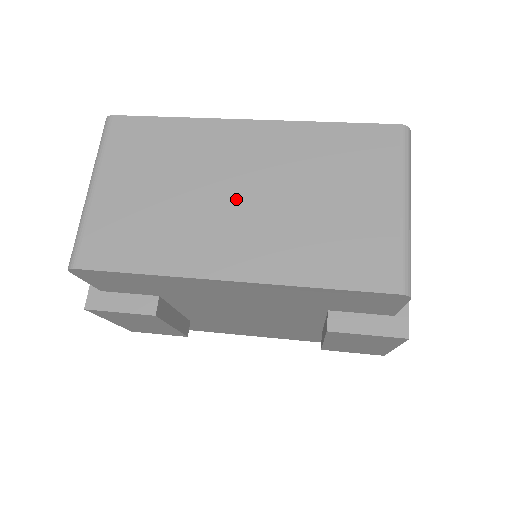
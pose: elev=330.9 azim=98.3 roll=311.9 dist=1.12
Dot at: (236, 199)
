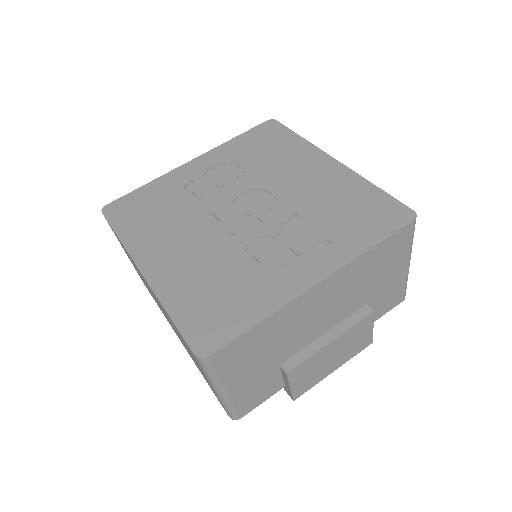
Dot at: (162, 310)
